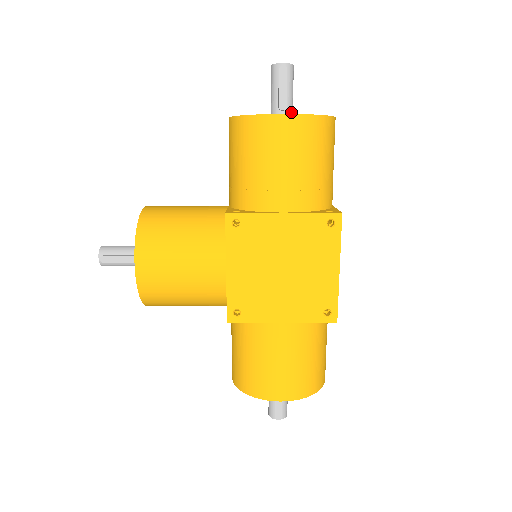
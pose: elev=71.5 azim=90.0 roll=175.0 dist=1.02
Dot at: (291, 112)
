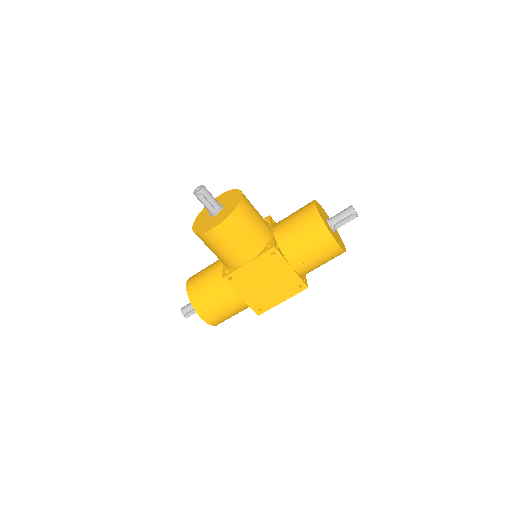
Dot at: occluded
